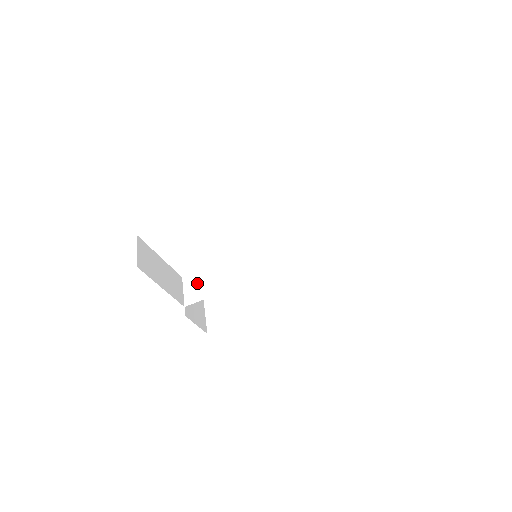
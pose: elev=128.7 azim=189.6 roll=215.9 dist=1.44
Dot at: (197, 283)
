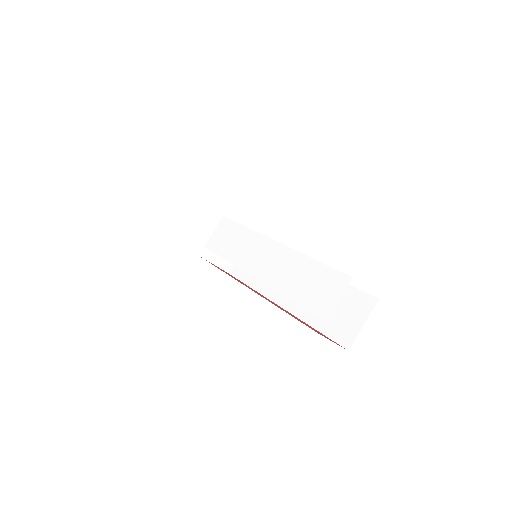
Dot at: (224, 233)
